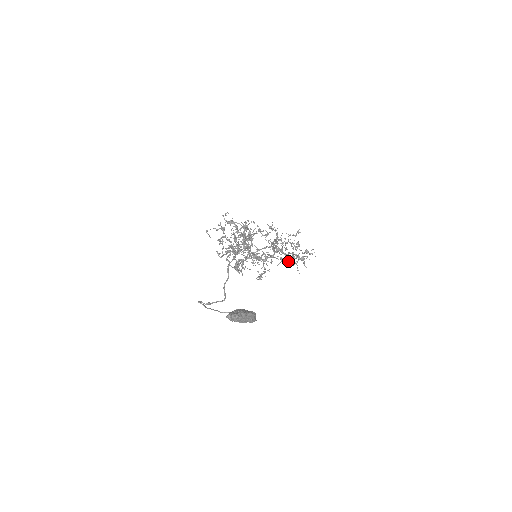
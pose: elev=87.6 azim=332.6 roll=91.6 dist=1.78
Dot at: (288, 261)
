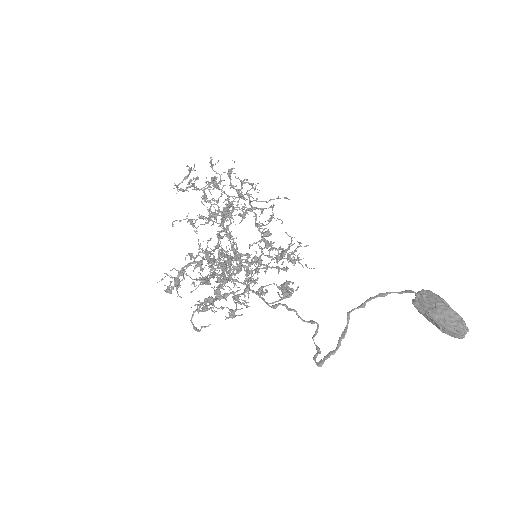
Dot at: occluded
